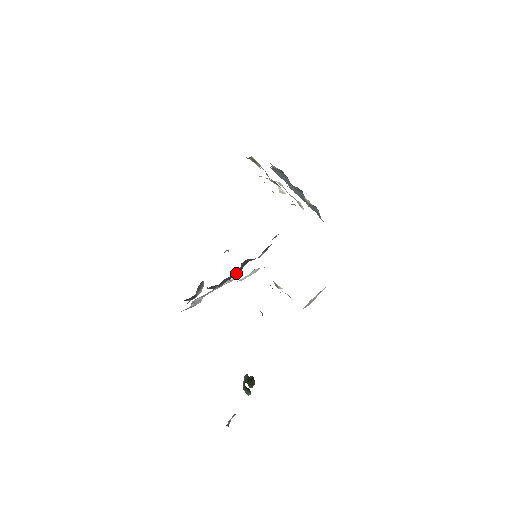
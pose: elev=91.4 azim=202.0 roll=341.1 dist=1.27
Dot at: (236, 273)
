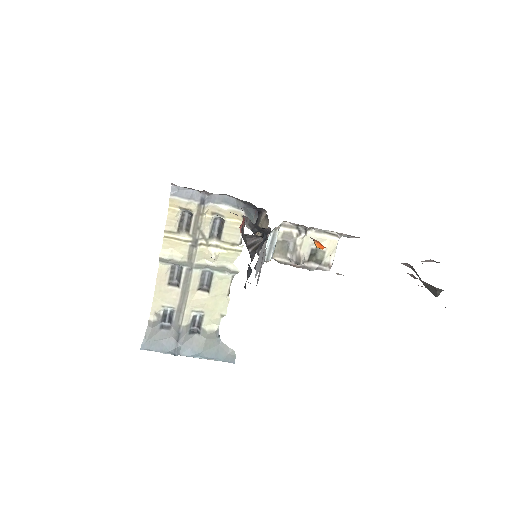
Dot at: occluded
